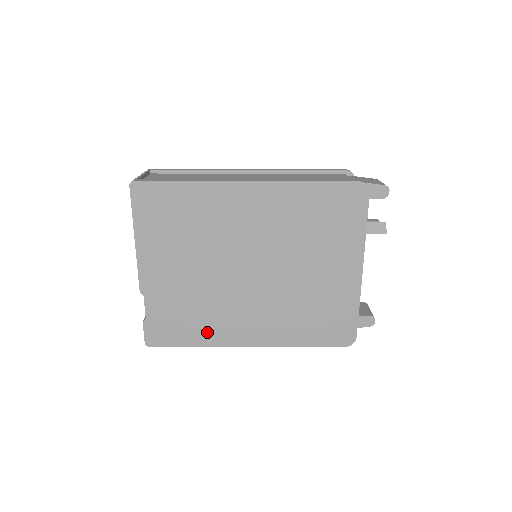
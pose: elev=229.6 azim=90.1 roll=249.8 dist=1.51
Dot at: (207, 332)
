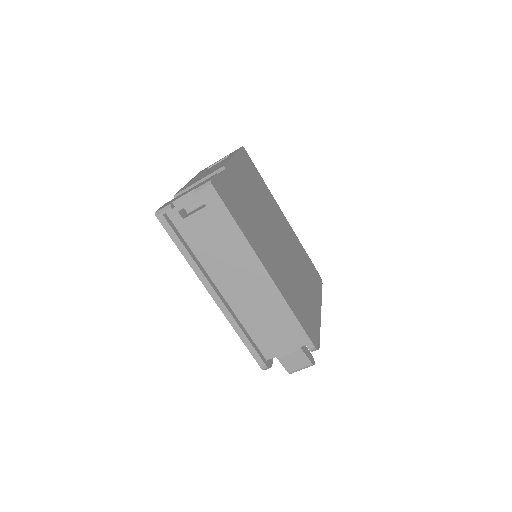
Dot at: (248, 231)
